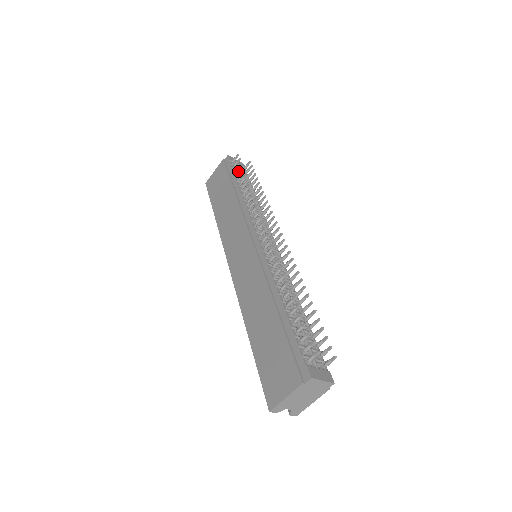
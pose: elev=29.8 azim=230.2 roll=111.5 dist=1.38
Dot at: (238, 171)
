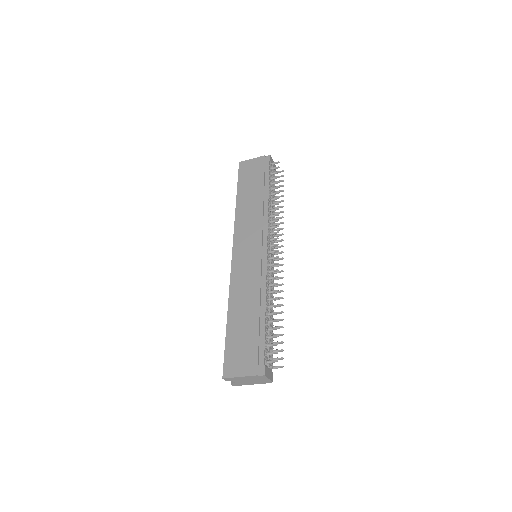
Dot at: (273, 177)
